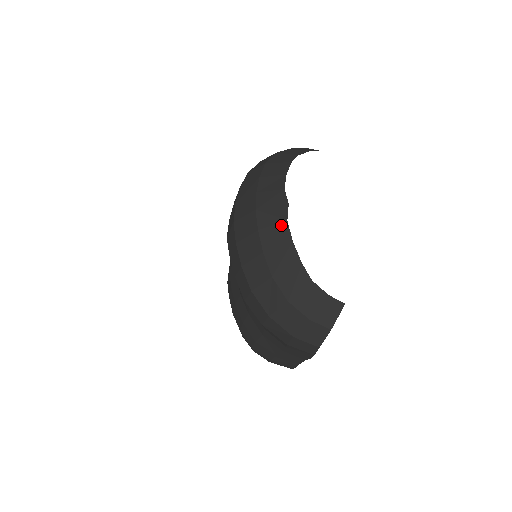
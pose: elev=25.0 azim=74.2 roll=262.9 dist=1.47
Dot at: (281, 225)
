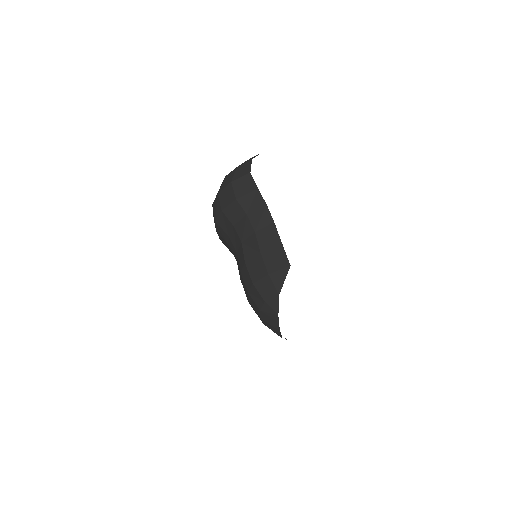
Dot at: occluded
